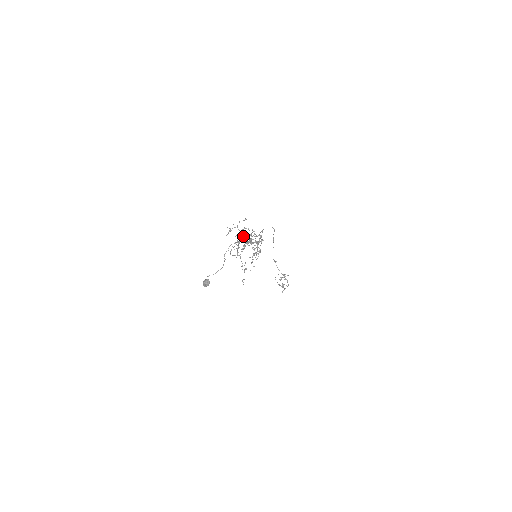
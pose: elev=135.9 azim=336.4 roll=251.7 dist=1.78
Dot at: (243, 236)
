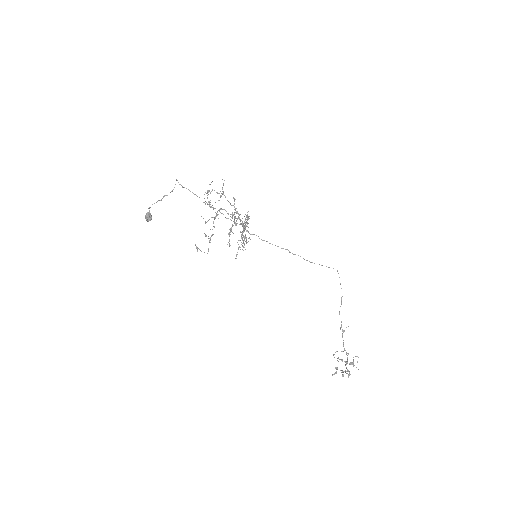
Dot at: occluded
